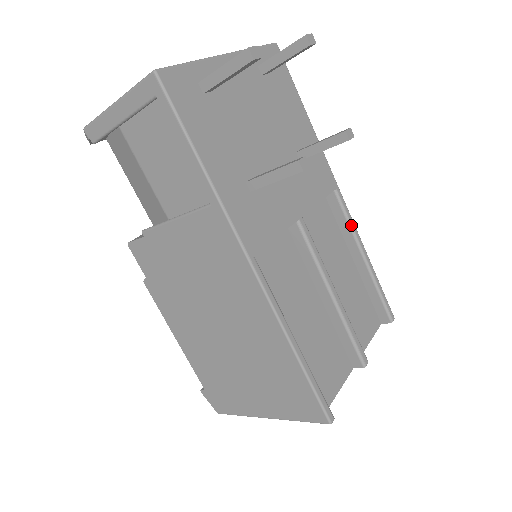
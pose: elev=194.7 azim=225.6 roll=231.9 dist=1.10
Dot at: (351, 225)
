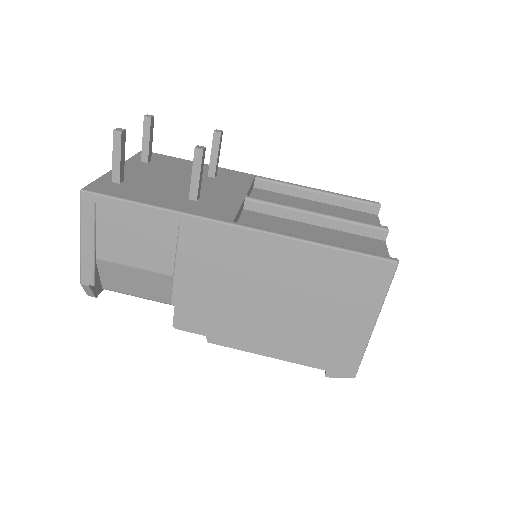
Dot at: (287, 184)
